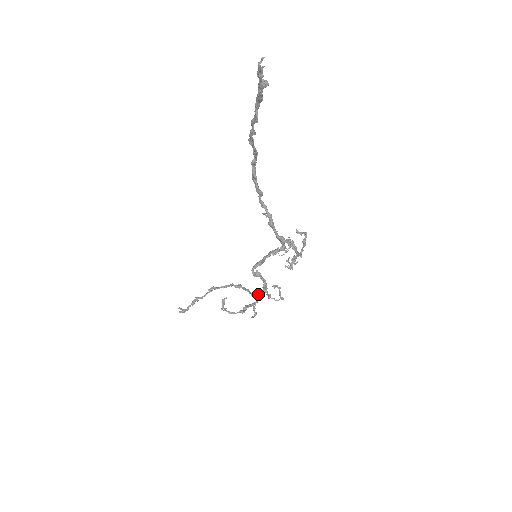
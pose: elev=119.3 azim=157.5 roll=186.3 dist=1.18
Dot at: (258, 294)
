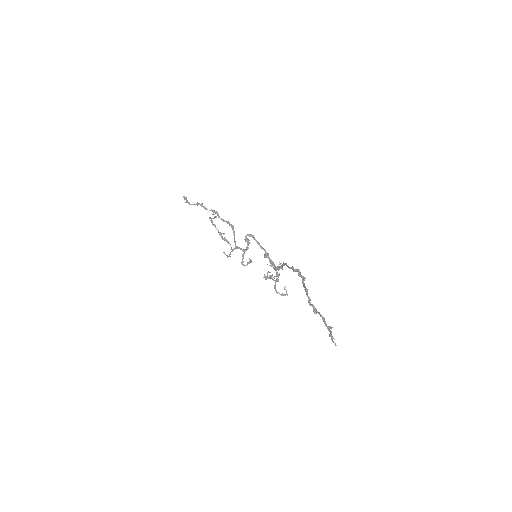
Dot at: (238, 247)
